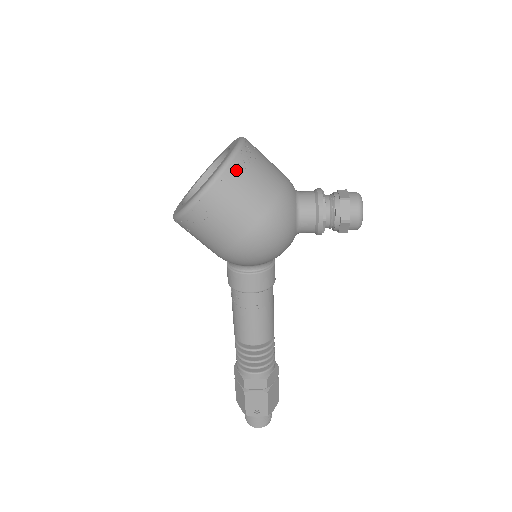
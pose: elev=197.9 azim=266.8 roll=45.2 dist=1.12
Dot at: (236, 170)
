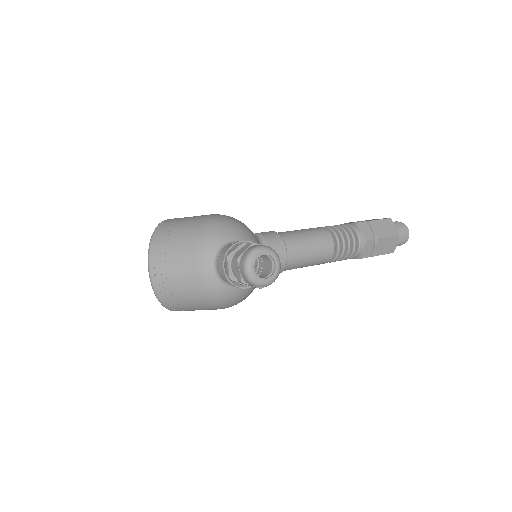
Dot at: (170, 305)
